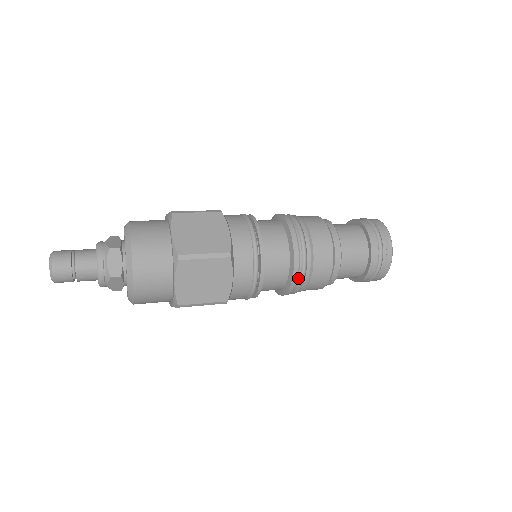
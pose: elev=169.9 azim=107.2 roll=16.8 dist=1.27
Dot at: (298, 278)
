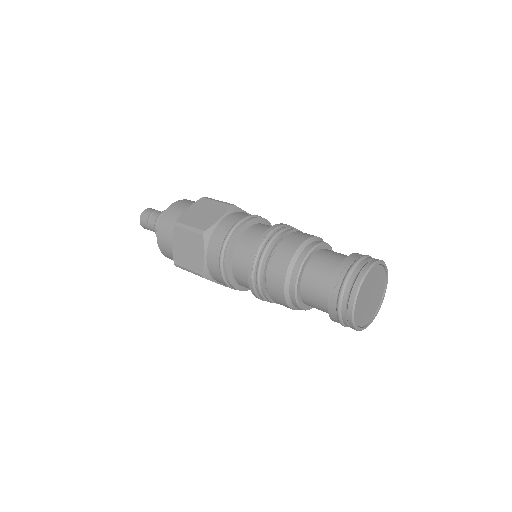
Dot at: occluded
